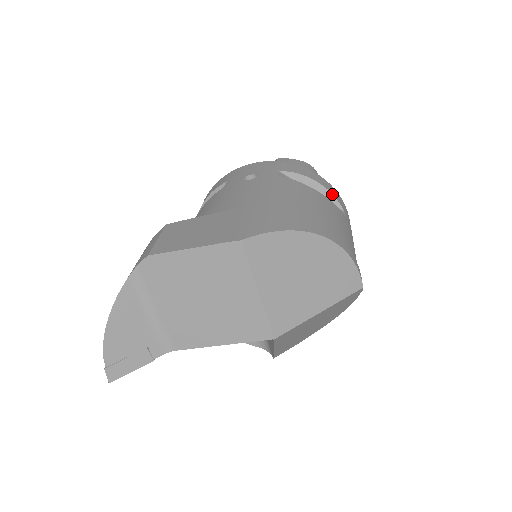
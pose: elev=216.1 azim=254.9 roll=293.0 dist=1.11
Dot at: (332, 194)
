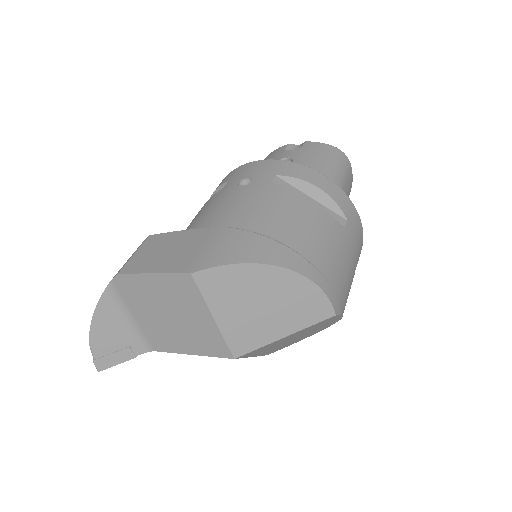
Dot at: (334, 201)
